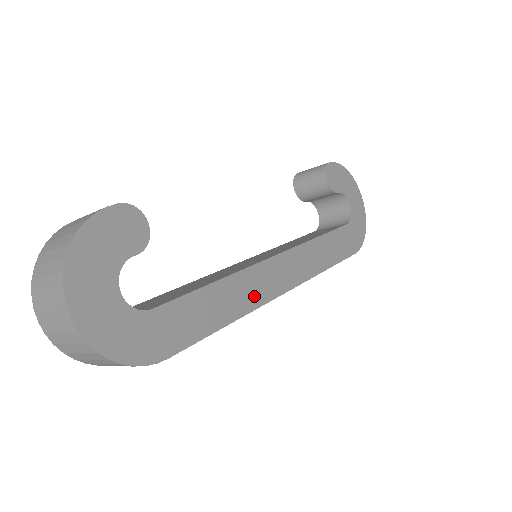
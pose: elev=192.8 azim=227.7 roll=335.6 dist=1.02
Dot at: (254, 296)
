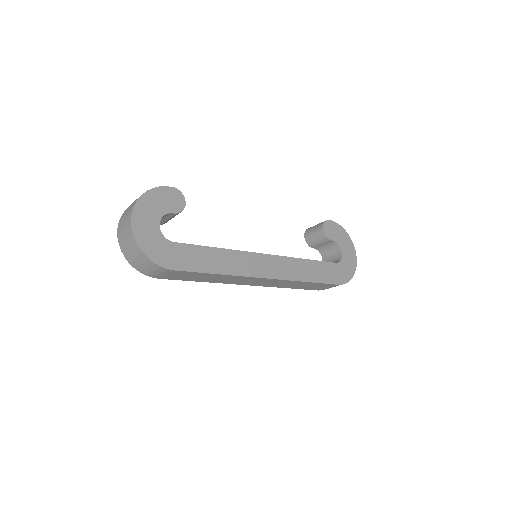
Dot at: (242, 268)
